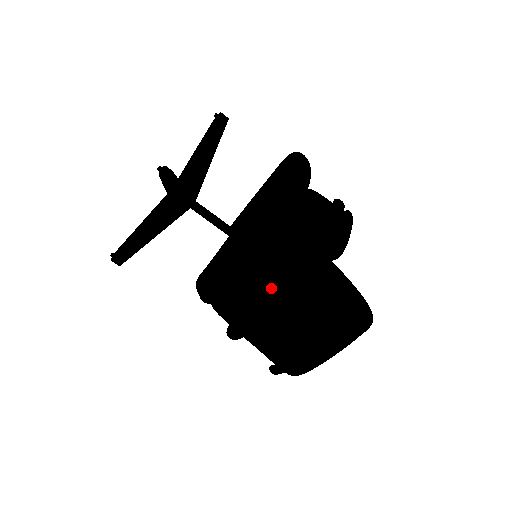
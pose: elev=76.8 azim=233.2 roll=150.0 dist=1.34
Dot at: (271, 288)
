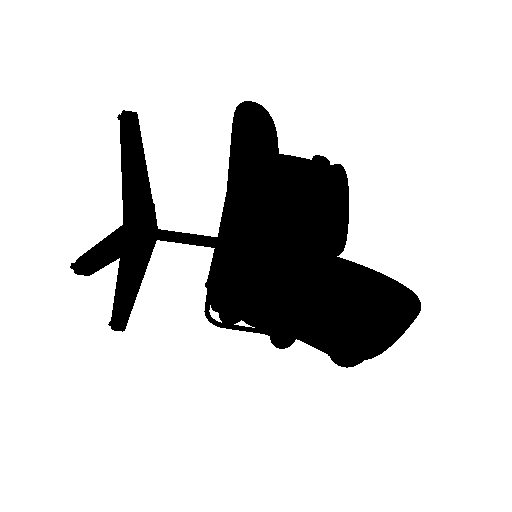
Dot at: (280, 311)
